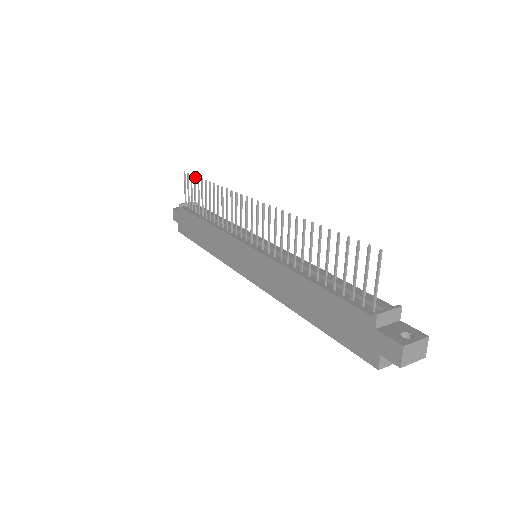
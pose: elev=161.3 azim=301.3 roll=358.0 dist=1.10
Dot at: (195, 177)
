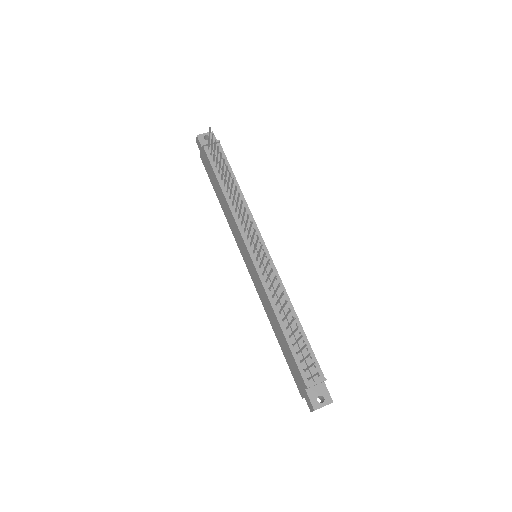
Dot at: occluded
